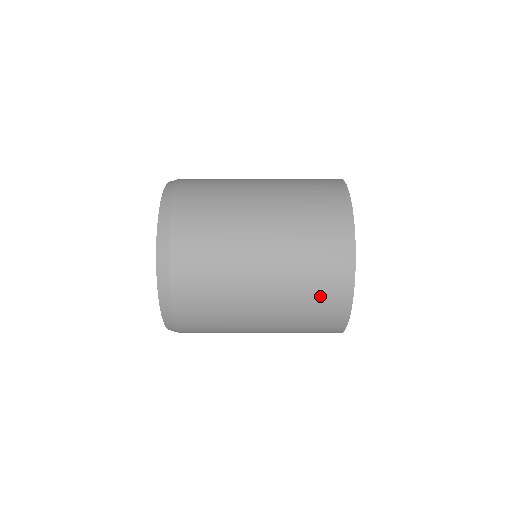
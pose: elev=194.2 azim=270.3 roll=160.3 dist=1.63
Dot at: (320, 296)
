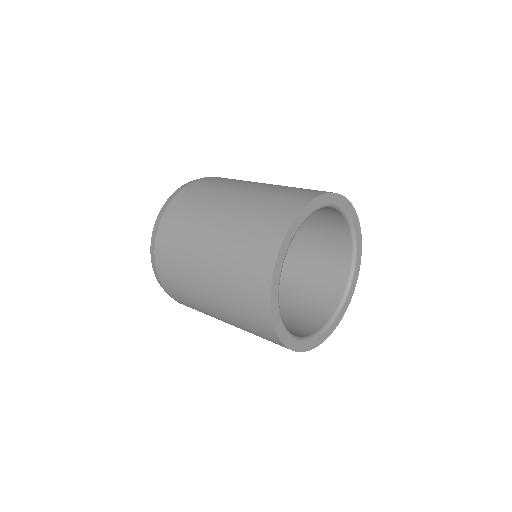
Dot at: (264, 338)
